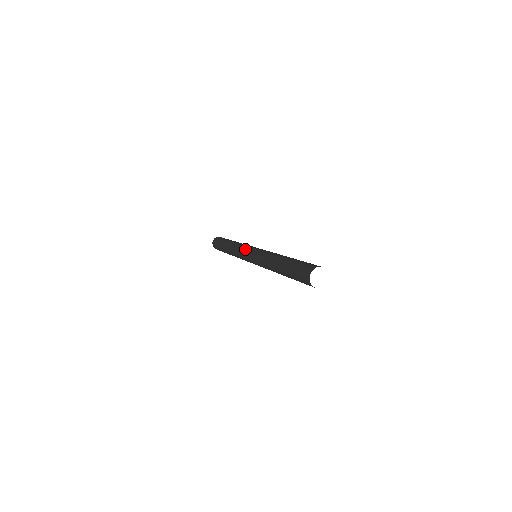
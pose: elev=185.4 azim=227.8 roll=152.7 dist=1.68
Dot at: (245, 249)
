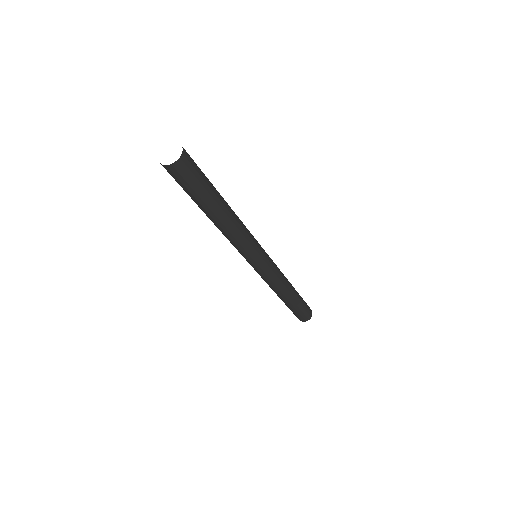
Dot at: occluded
